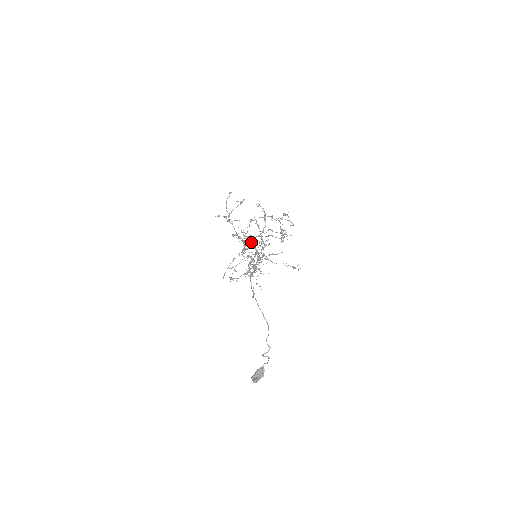
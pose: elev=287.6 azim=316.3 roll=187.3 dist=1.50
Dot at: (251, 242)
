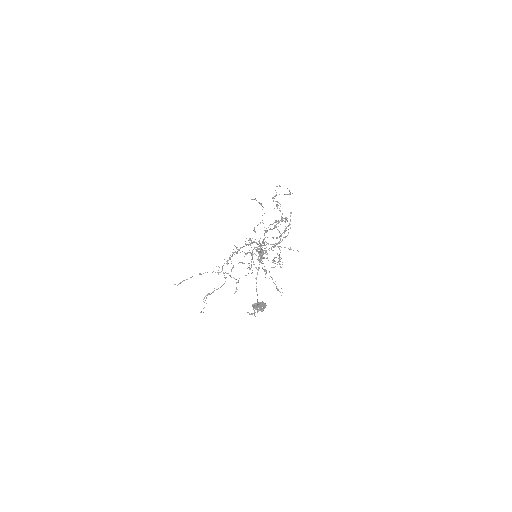
Dot at: occluded
